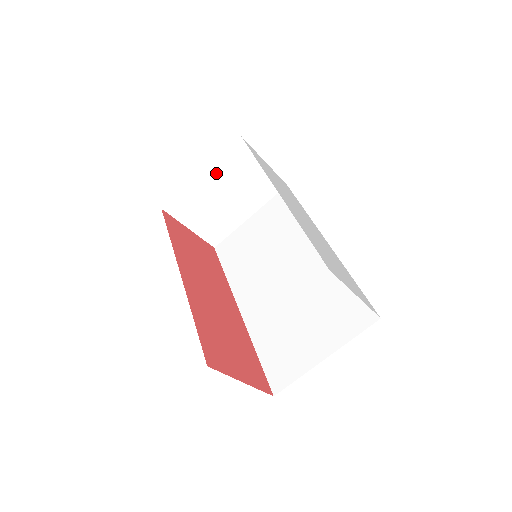
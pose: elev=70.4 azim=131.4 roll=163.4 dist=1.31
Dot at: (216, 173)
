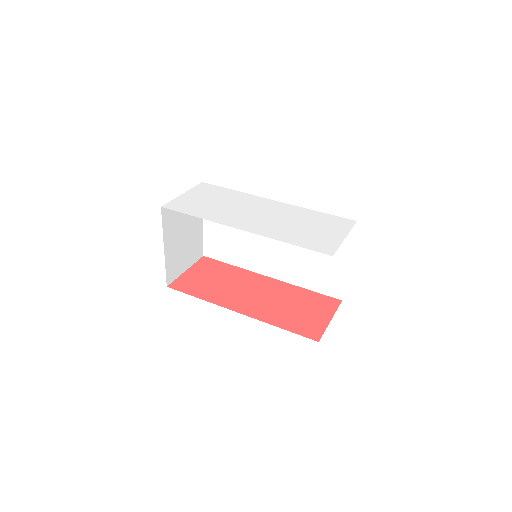
Dot at: (170, 236)
